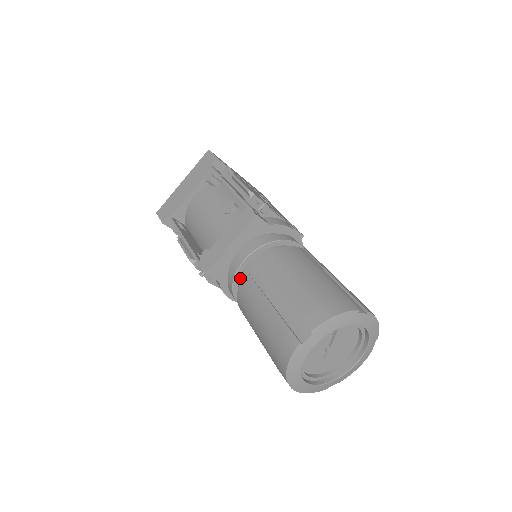
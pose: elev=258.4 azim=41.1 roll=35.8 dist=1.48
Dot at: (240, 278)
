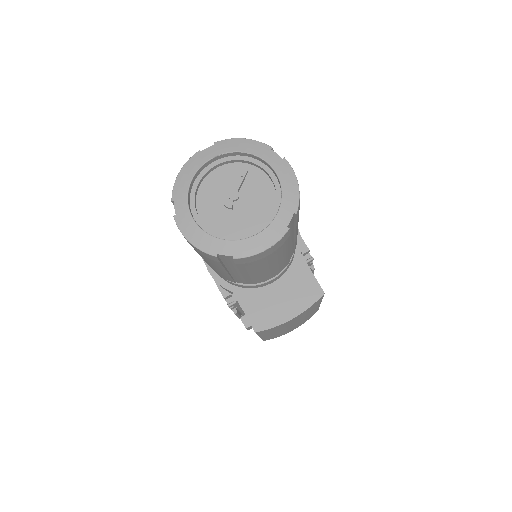
Dot at: occluded
